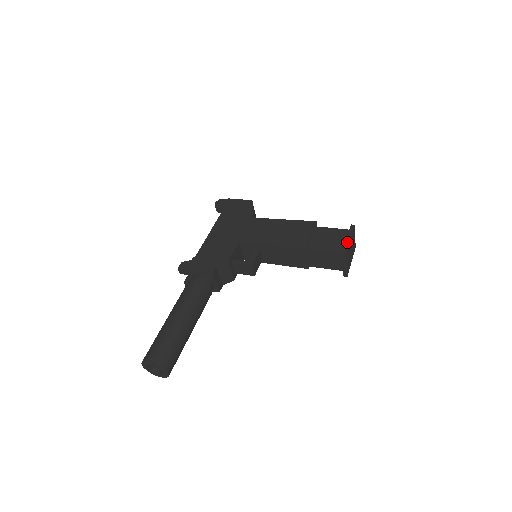
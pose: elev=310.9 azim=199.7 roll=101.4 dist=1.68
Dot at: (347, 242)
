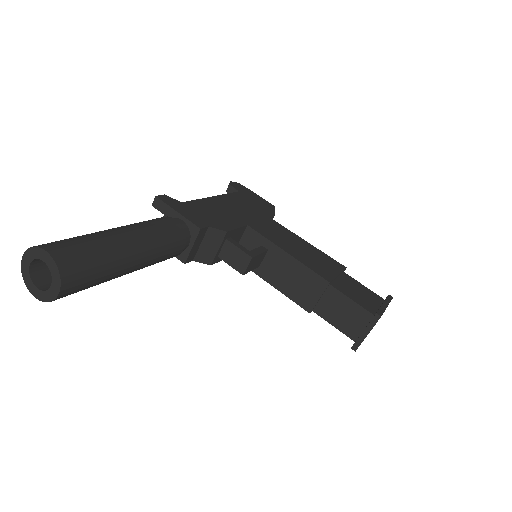
Dot at: (384, 306)
